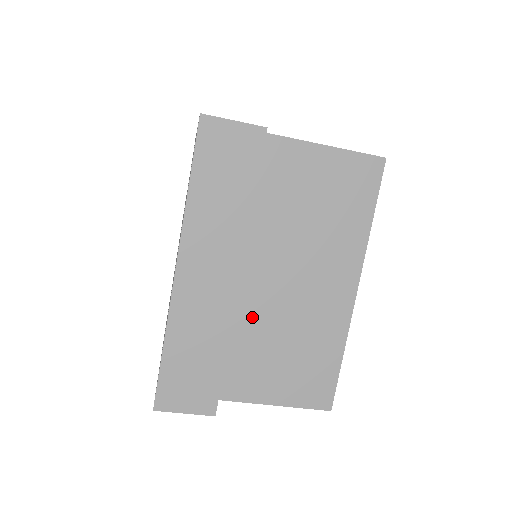
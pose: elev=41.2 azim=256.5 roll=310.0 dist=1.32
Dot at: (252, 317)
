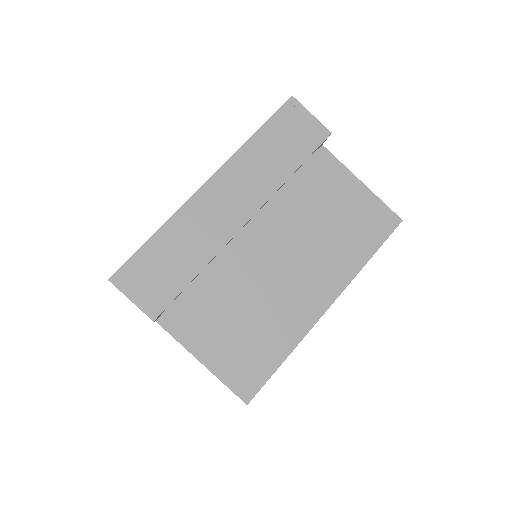
Dot at: (233, 272)
